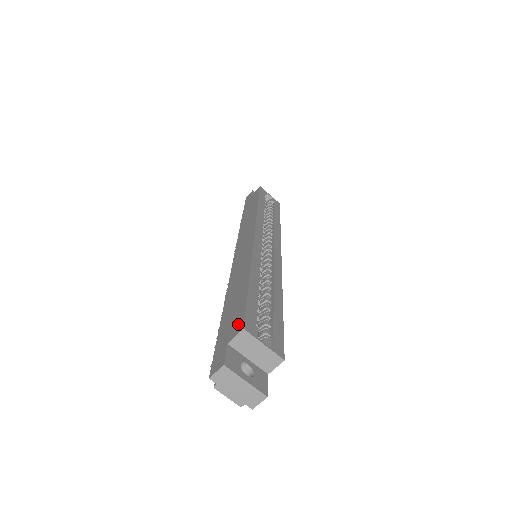
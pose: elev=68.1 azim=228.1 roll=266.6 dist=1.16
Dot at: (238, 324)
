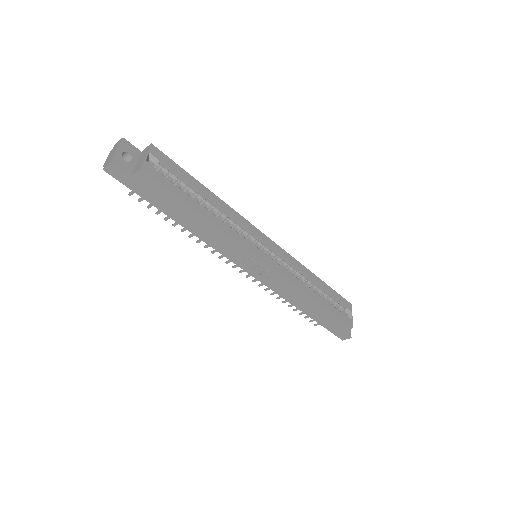
Dot at: occluded
